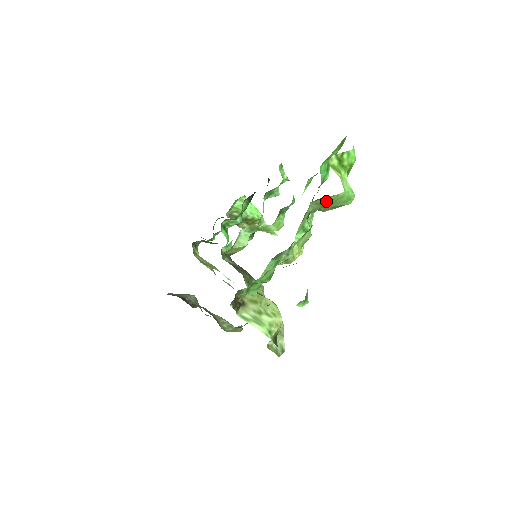
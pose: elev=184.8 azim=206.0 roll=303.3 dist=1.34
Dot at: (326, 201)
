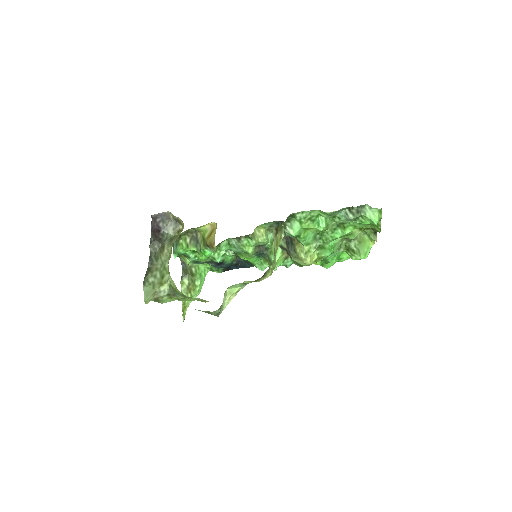
Dot at: (363, 240)
